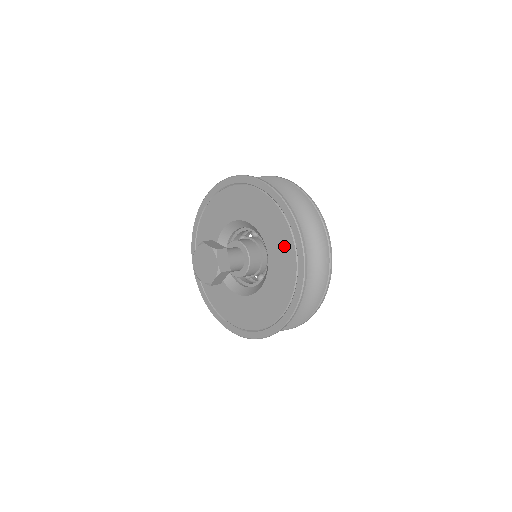
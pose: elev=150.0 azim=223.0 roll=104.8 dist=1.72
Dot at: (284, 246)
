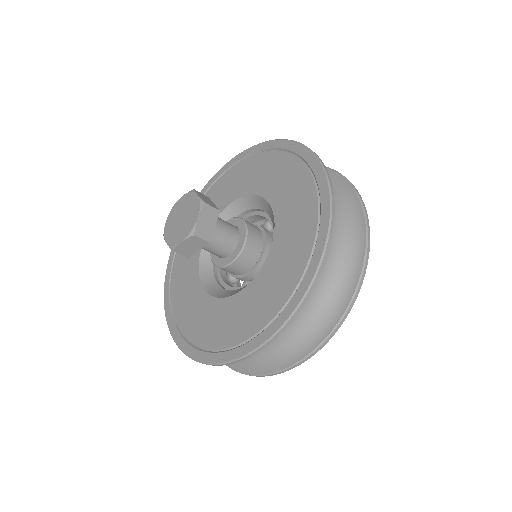
Dot at: (298, 242)
